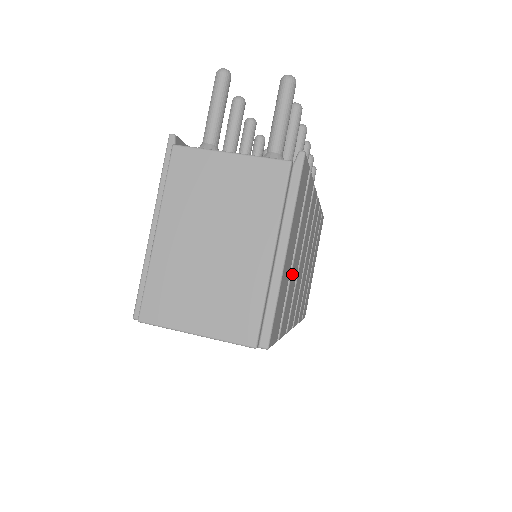
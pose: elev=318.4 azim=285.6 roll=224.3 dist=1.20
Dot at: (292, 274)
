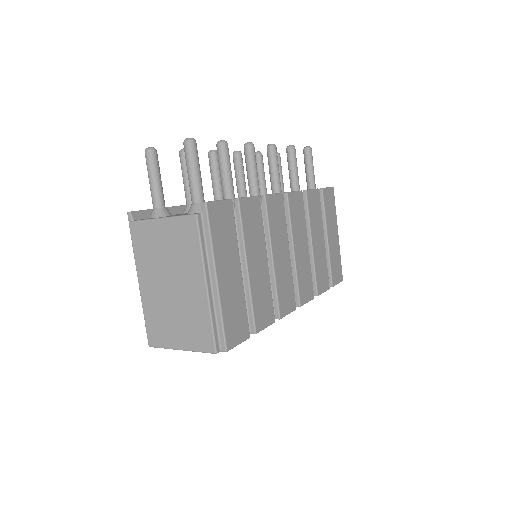
Dot at: (253, 281)
